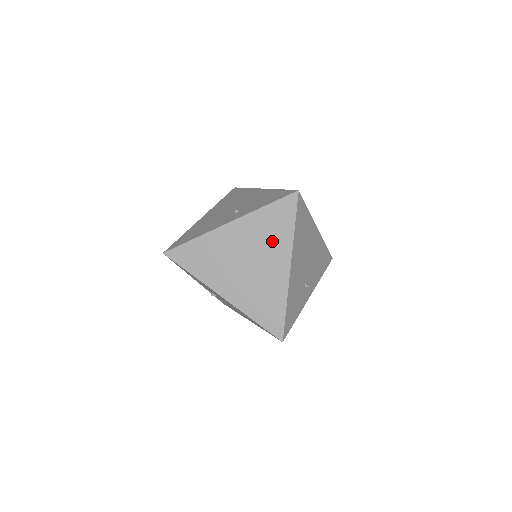
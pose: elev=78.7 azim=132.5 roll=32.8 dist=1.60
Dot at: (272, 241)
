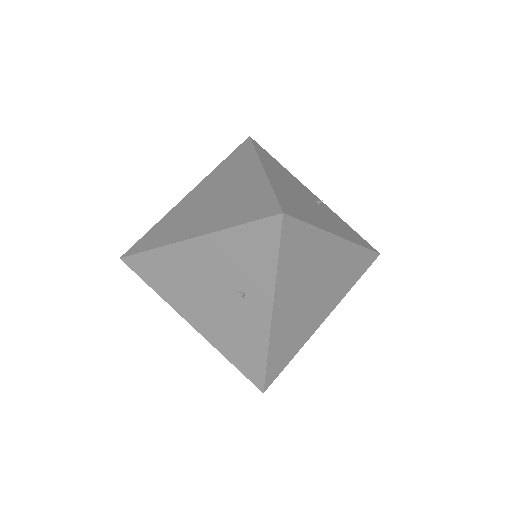
Dot at: (311, 258)
